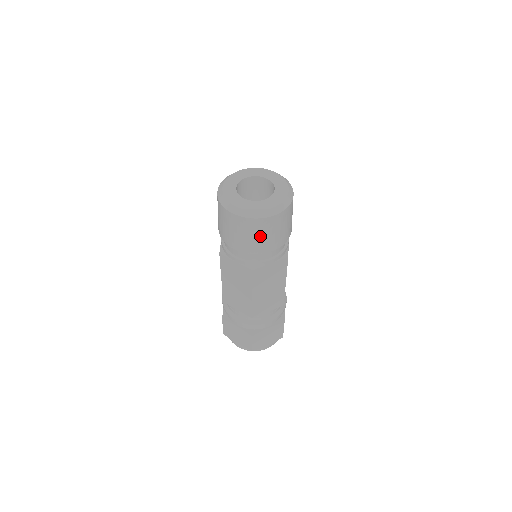
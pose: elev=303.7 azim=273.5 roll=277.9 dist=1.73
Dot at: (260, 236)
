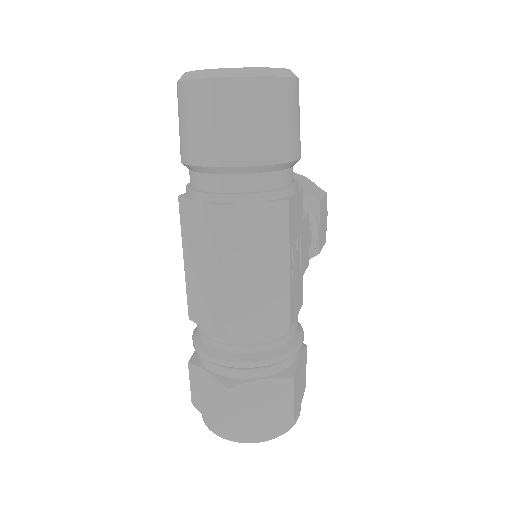
Dot at: (229, 122)
